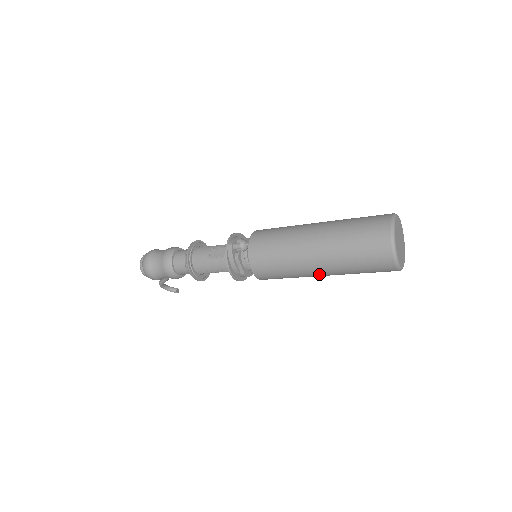
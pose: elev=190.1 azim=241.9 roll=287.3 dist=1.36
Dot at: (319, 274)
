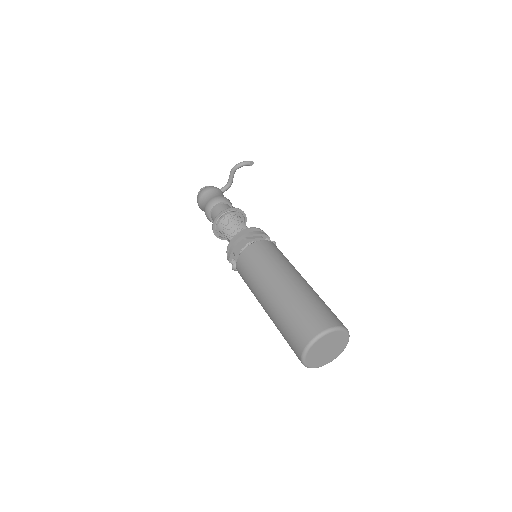
Dot at: occluded
